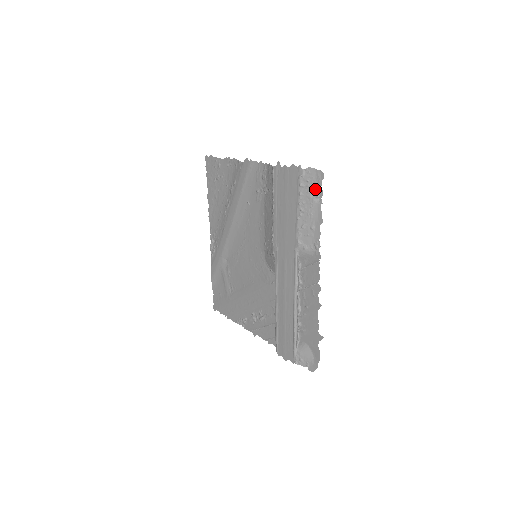
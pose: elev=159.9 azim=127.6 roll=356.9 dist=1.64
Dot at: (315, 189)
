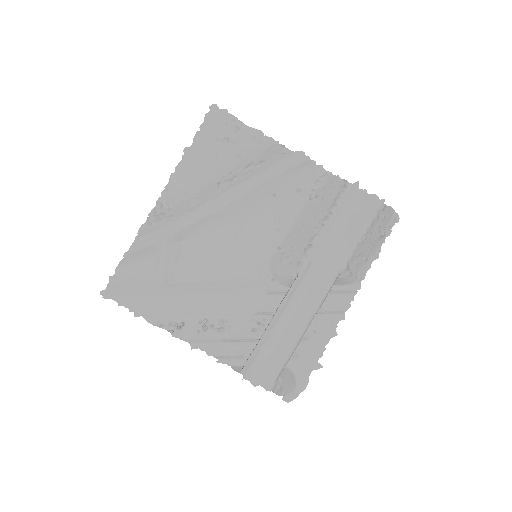
Dot at: (385, 227)
